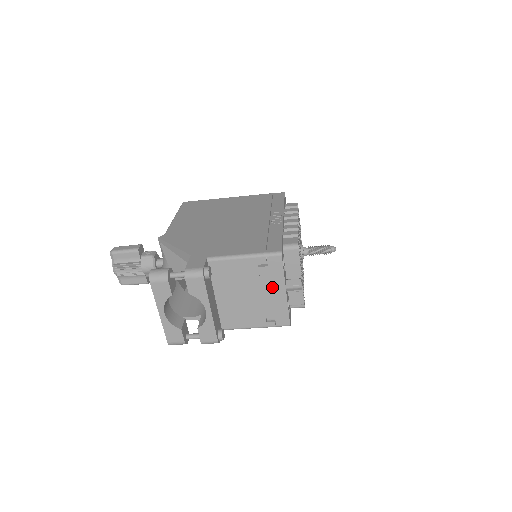
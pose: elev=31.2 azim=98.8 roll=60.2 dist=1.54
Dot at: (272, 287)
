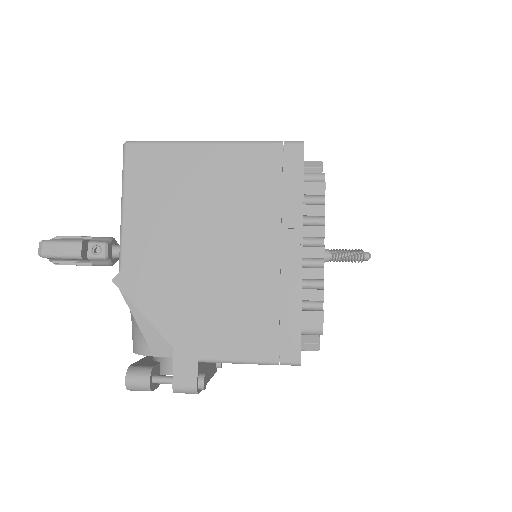
Dot at: occluded
